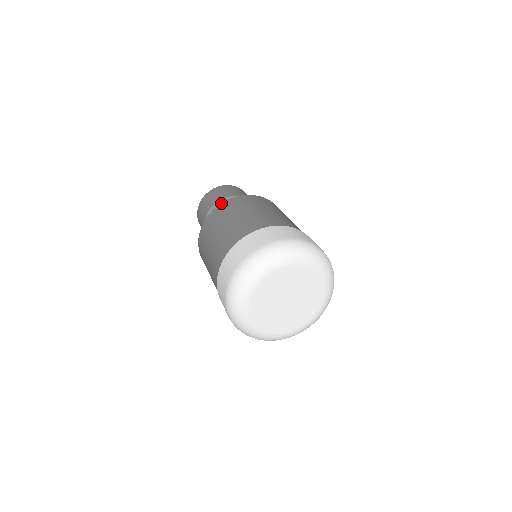
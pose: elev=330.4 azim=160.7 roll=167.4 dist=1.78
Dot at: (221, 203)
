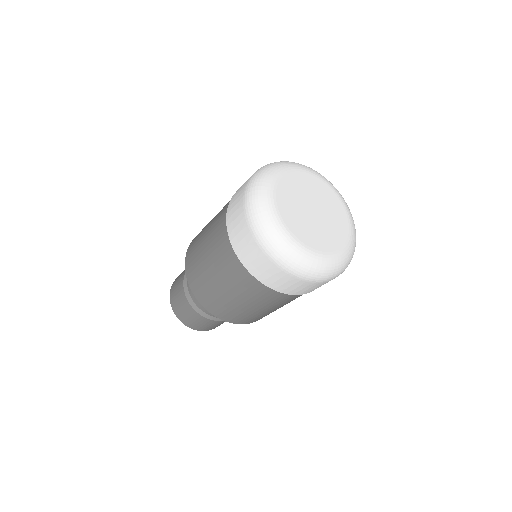
Dot at: occluded
